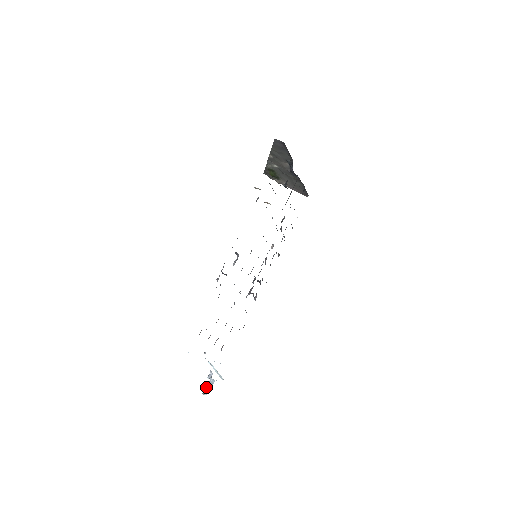
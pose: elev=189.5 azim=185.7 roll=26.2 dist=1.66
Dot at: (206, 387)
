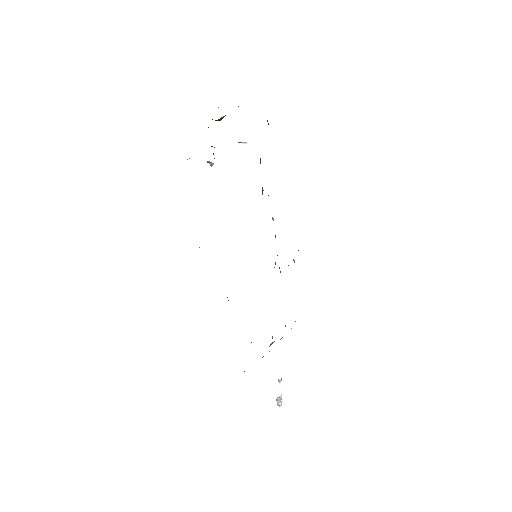
Dot at: (277, 402)
